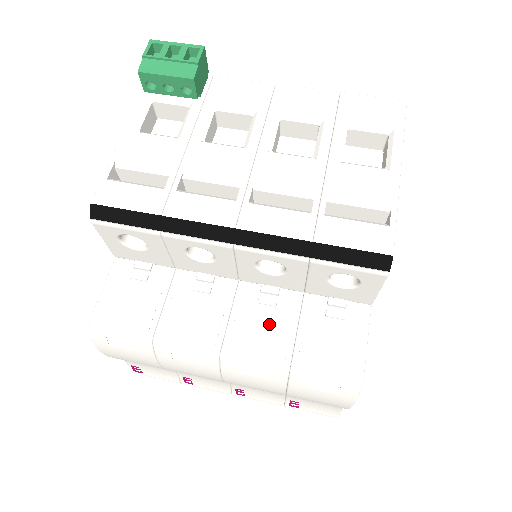
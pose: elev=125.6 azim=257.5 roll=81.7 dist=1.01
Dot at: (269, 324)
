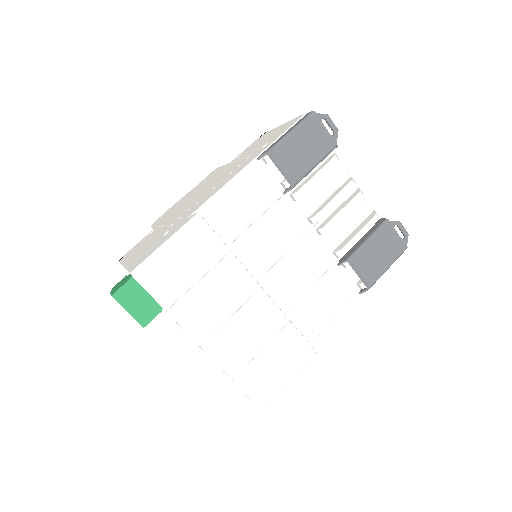
Dot at: occluded
